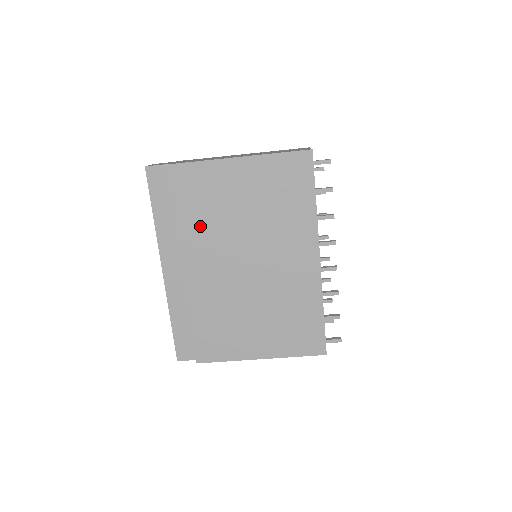
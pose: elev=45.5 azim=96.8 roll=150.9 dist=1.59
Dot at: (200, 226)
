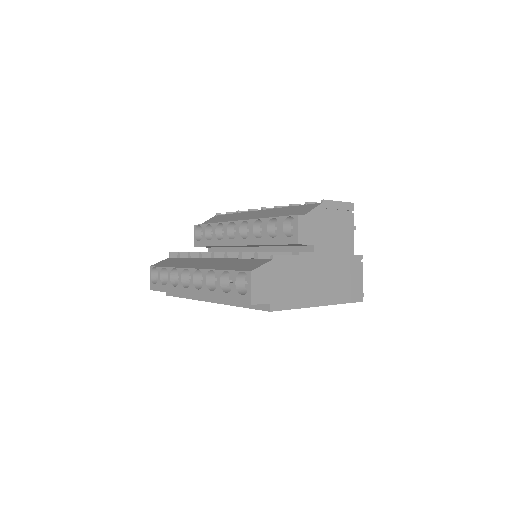
Dot at: occluded
